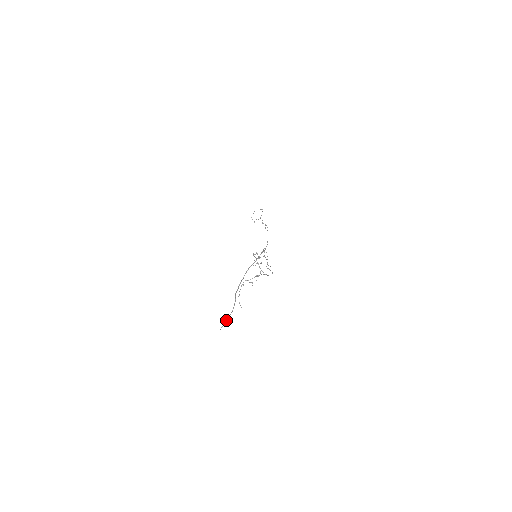
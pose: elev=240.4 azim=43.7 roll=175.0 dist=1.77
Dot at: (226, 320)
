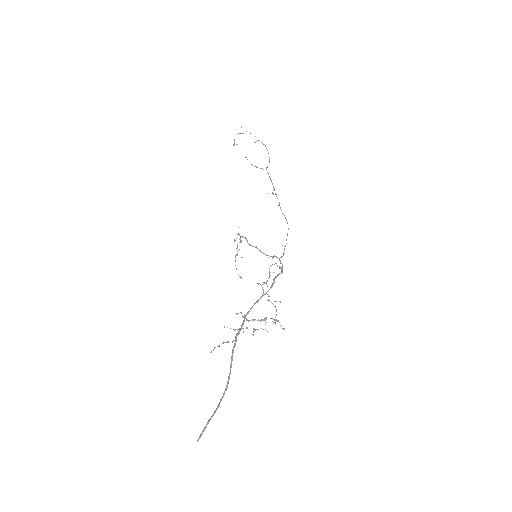
Dot at: (212, 416)
